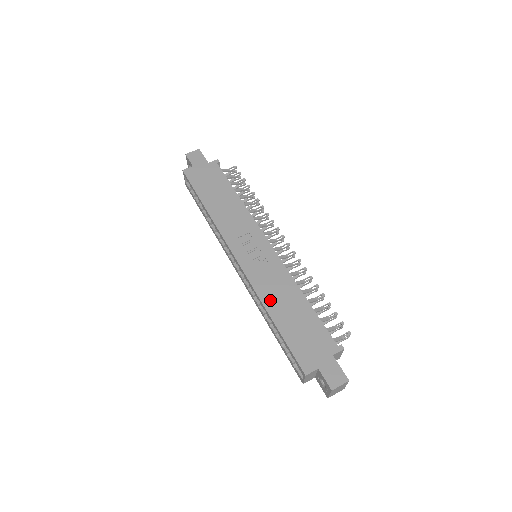
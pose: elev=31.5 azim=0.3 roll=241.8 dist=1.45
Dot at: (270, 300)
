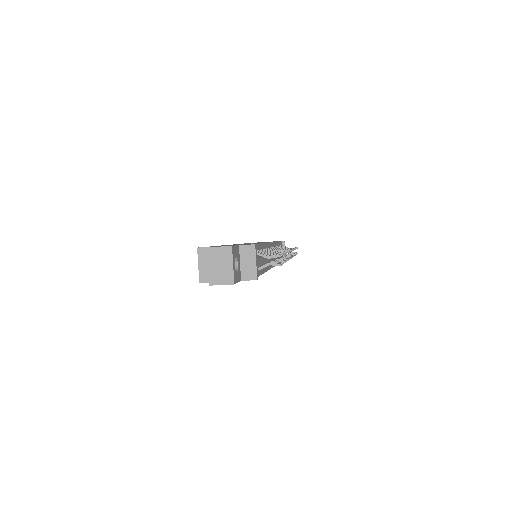
Dot at: occluded
